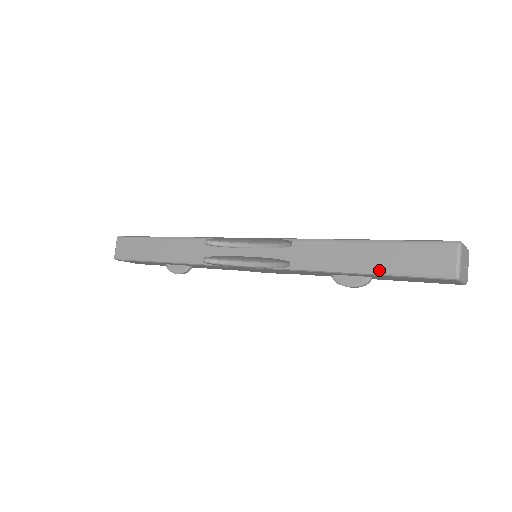
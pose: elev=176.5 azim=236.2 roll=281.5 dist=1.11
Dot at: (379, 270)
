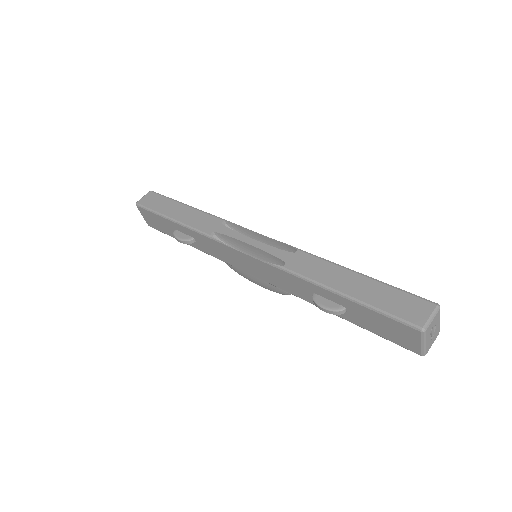
Dot at: (359, 298)
